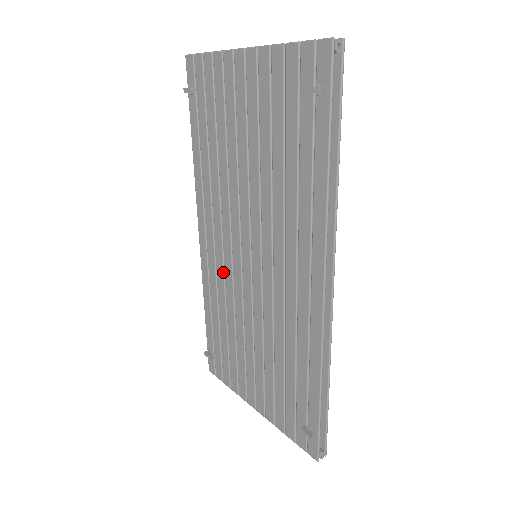
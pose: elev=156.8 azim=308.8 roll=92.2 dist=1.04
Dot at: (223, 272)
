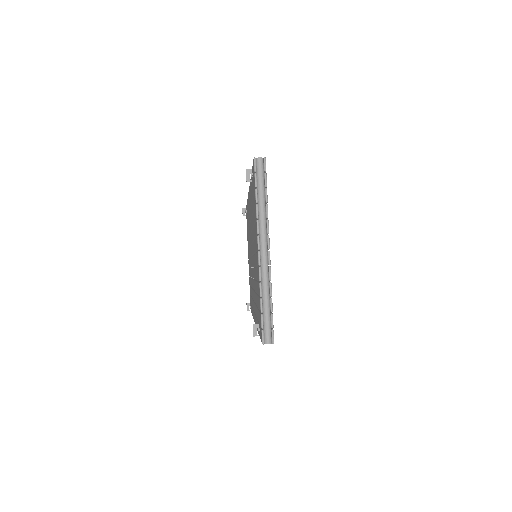
Dot at: (249, 224)
